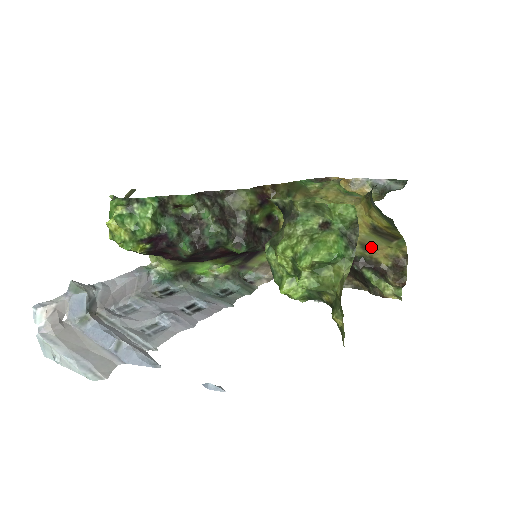
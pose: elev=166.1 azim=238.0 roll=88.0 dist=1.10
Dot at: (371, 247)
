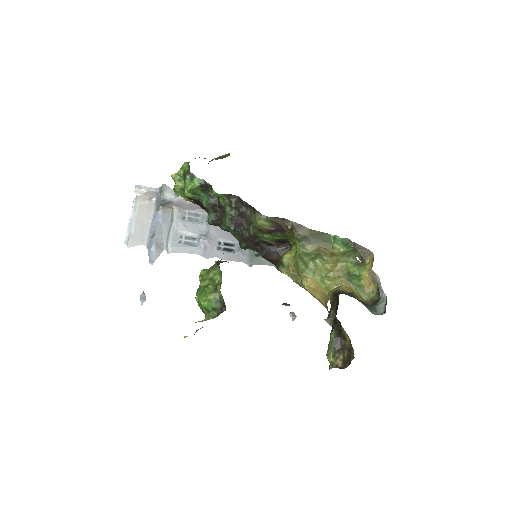
Dot at: occluded
